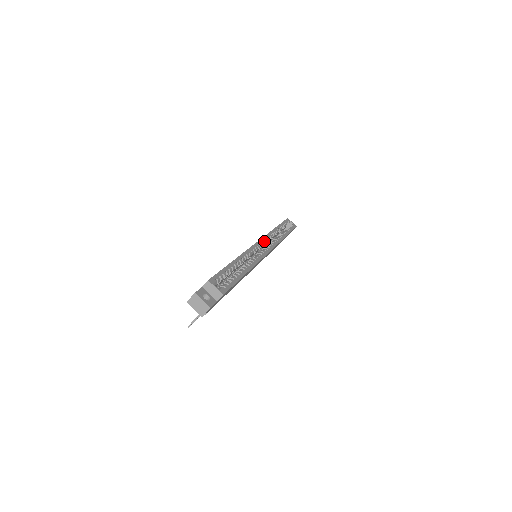
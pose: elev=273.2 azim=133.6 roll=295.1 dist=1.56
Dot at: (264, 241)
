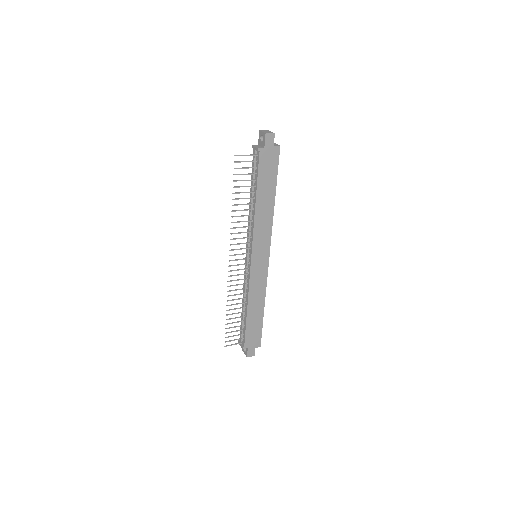
Dot at: occluded
